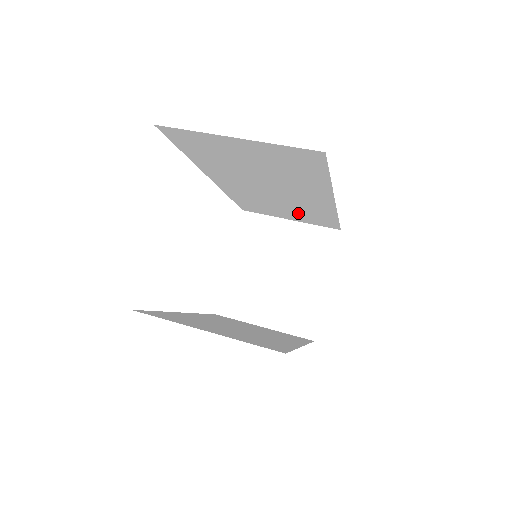
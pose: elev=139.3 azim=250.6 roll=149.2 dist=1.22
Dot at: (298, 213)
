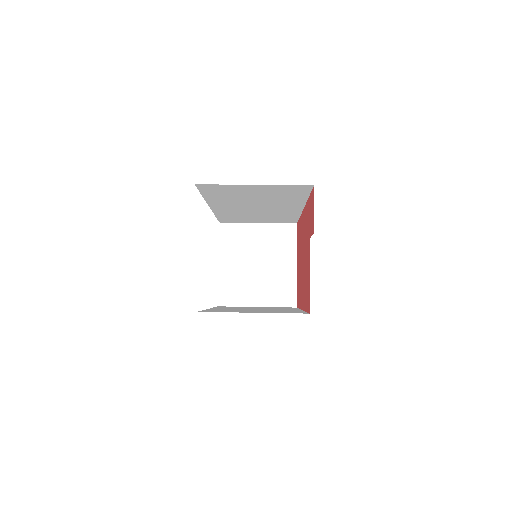
Dot at: (268, 218)
